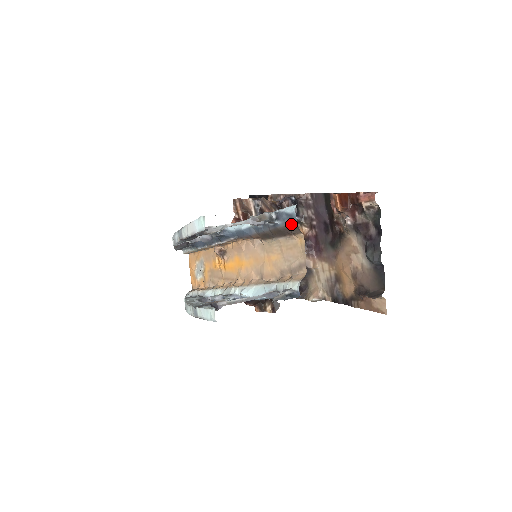
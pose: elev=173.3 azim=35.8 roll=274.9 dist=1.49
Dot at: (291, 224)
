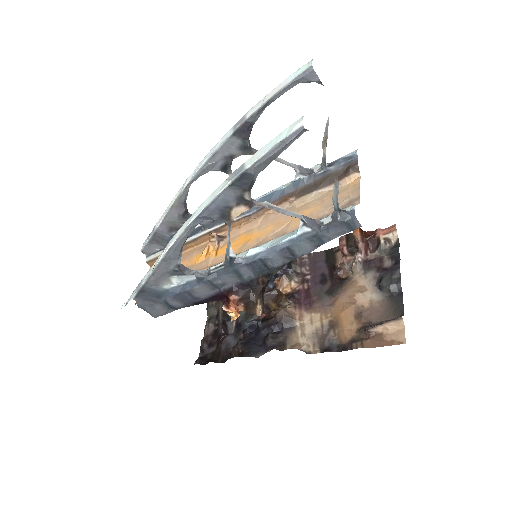
Dot at: (349, 163)
